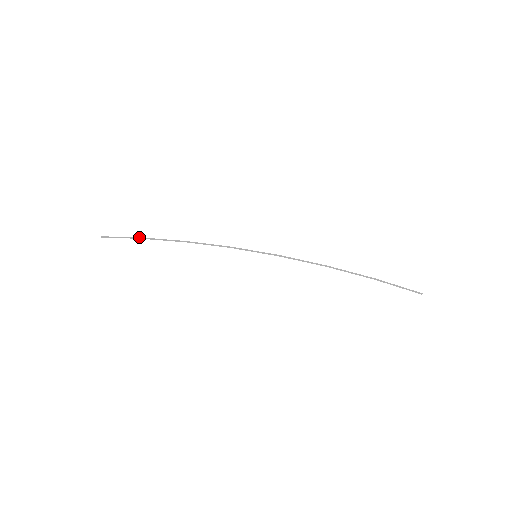
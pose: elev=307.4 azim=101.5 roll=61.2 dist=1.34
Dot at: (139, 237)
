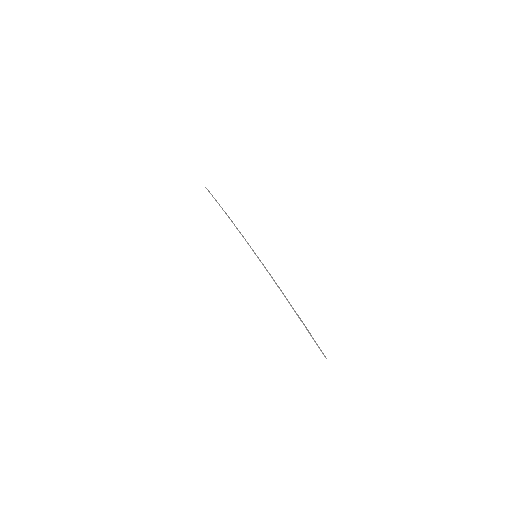
Dot at: (216, 200)
